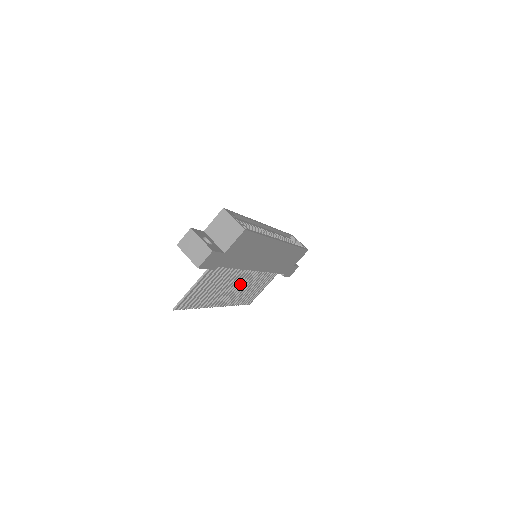
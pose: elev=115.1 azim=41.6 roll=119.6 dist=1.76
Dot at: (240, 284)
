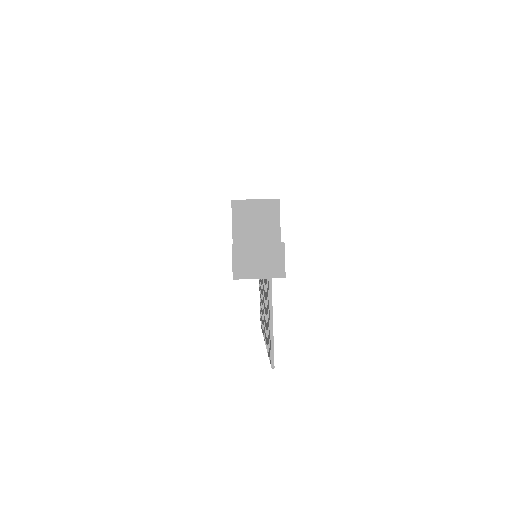
Dot at: occluded
